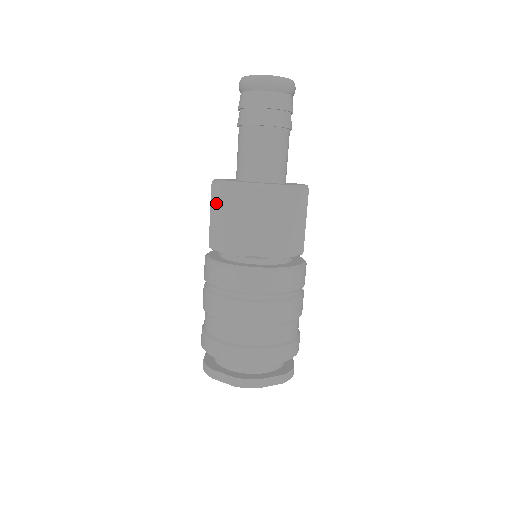
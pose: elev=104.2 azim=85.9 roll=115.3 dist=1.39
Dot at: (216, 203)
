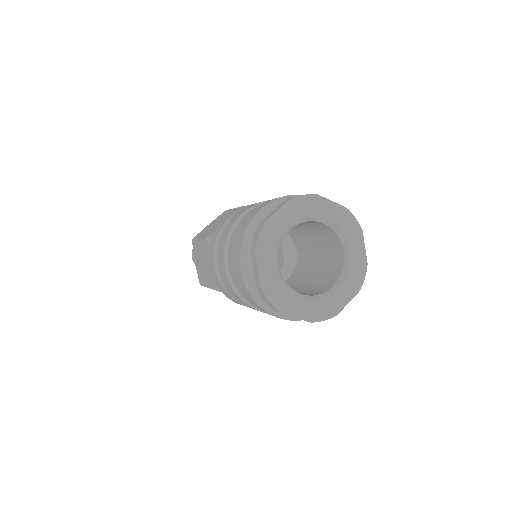
Dot at: (200, 235)
